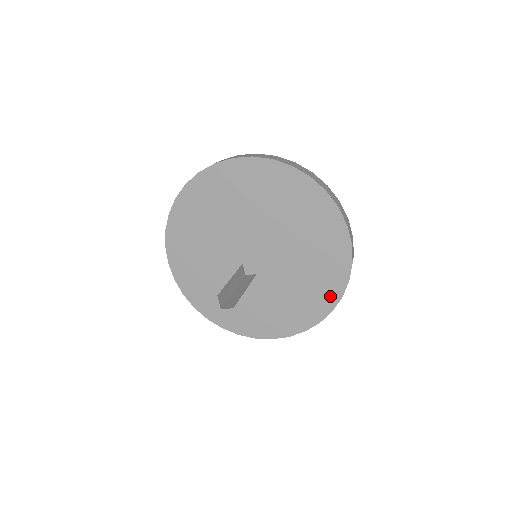
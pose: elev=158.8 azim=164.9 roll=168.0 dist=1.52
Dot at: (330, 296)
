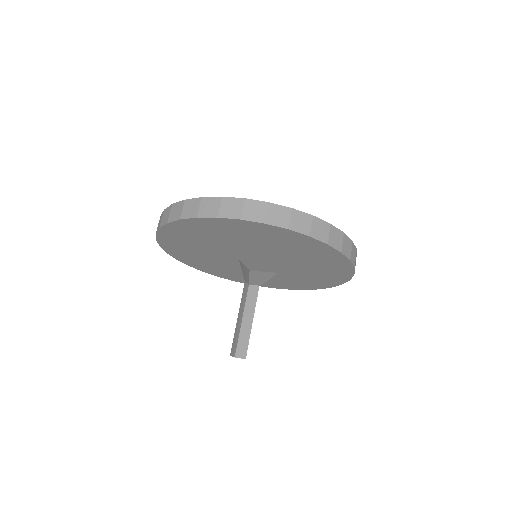
Dot at: (331, 282)
